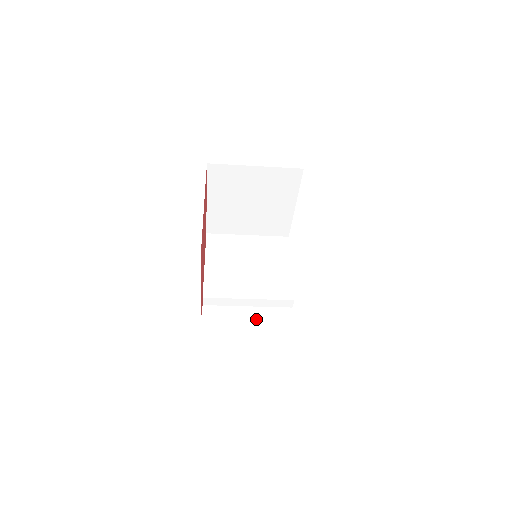
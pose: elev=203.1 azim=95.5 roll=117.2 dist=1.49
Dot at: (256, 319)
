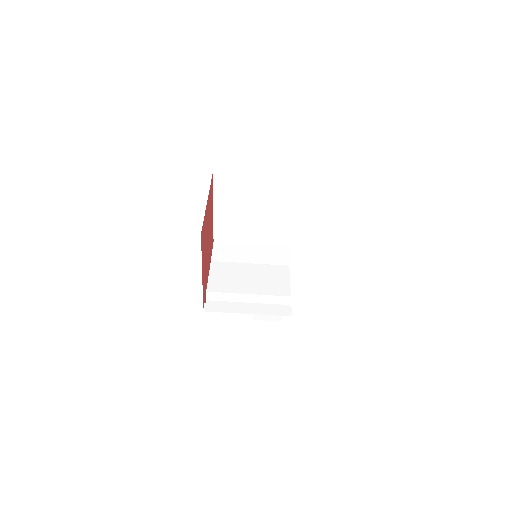
Dot at: (254, 310)
